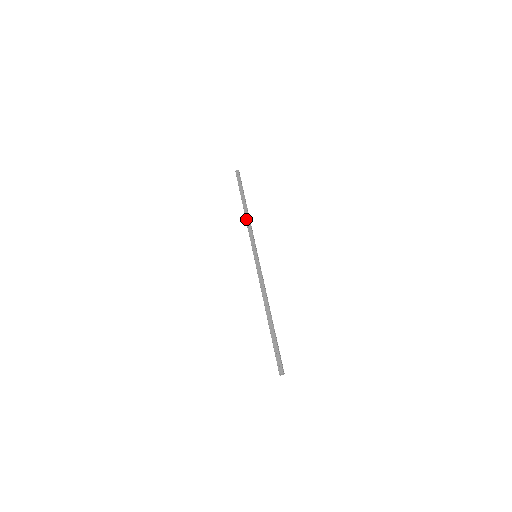
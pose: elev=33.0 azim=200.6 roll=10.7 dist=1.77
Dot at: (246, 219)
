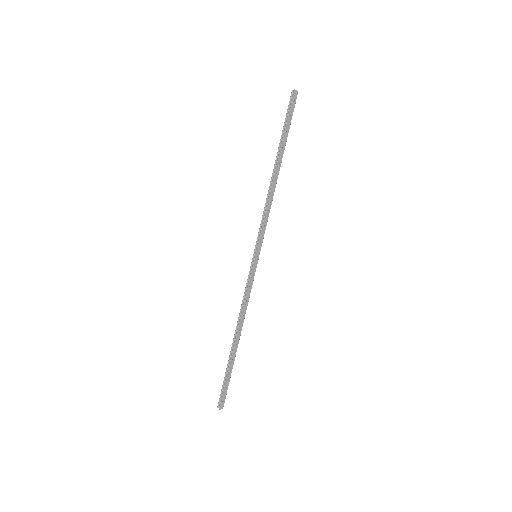
Dot at: (271, 193)
